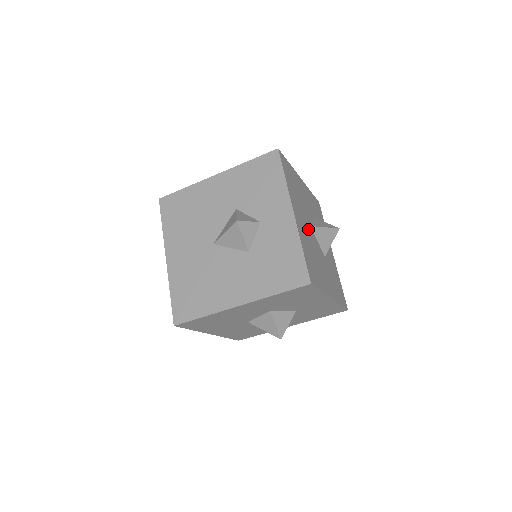
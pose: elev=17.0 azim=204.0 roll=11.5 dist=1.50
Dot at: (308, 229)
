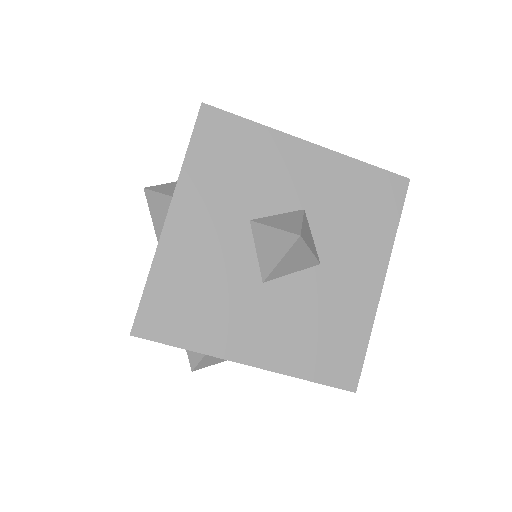
Dot at: occluded
